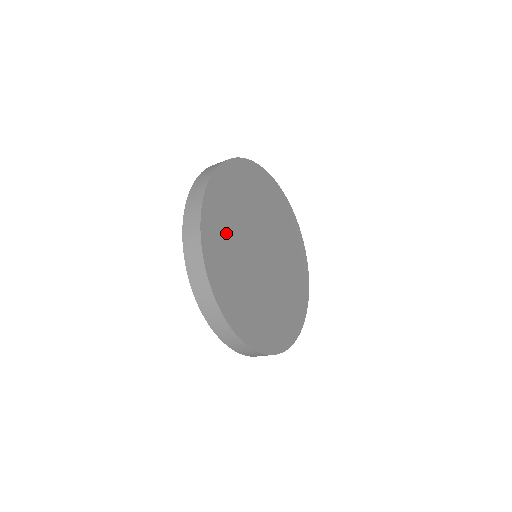
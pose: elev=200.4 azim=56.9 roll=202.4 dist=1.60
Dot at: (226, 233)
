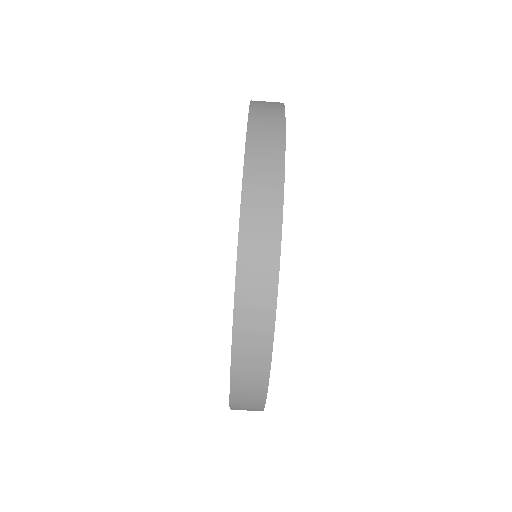
Dot at: occluded
